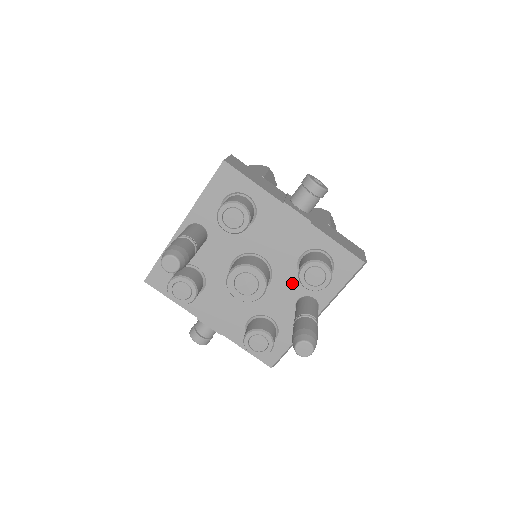
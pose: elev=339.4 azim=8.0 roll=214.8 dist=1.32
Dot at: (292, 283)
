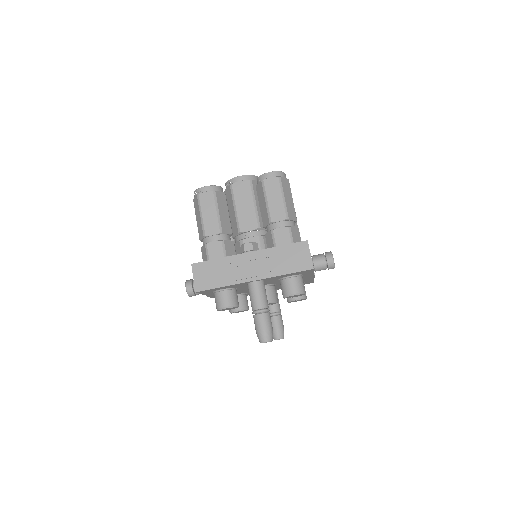
Dot at: (275, 287)
